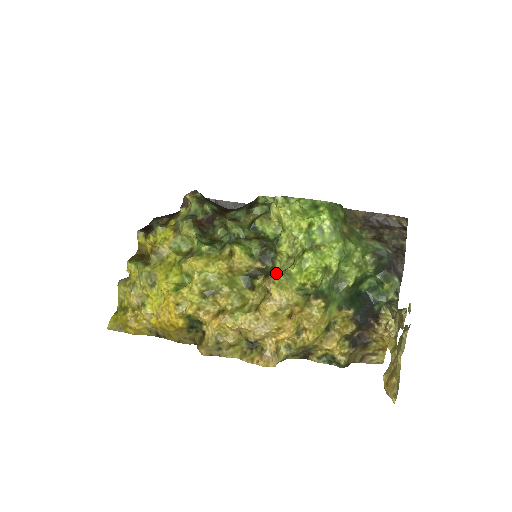
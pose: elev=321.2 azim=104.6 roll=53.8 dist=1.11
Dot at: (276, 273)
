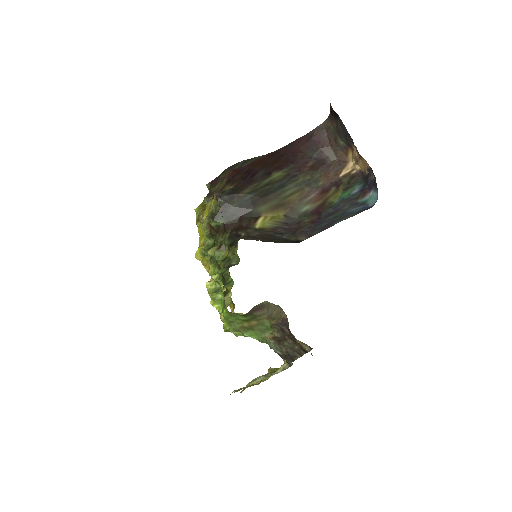
Dot at: occluded
